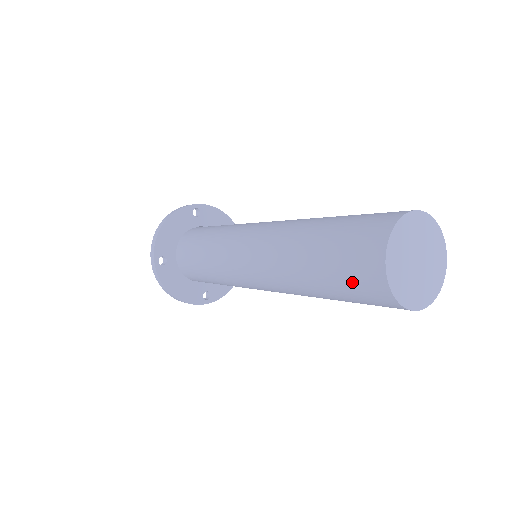
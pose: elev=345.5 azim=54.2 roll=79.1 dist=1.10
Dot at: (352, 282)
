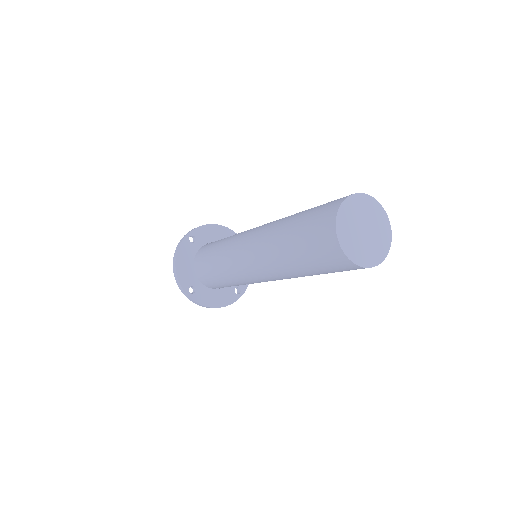
Dot at: (330, 267)
